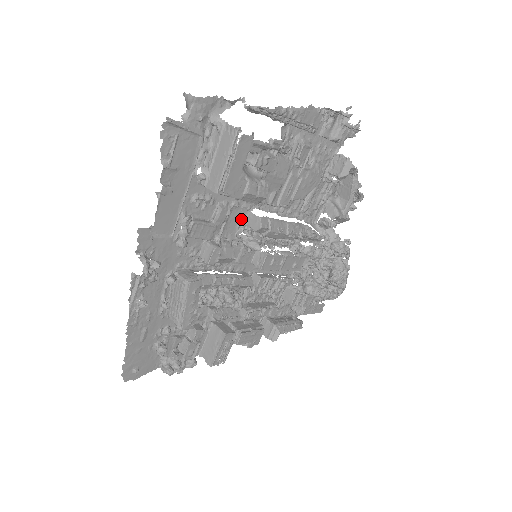
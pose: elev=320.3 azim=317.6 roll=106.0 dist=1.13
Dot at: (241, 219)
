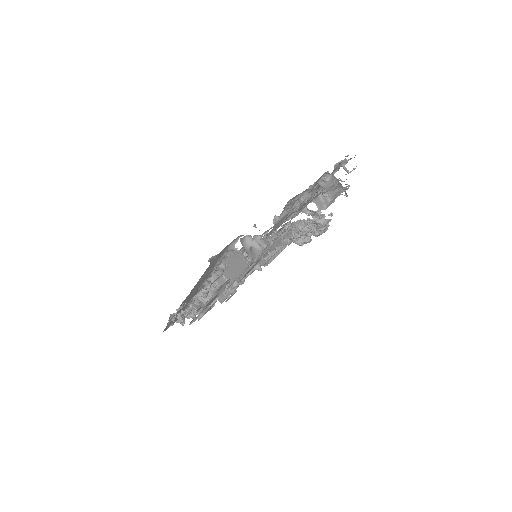
Dot at: occluded
